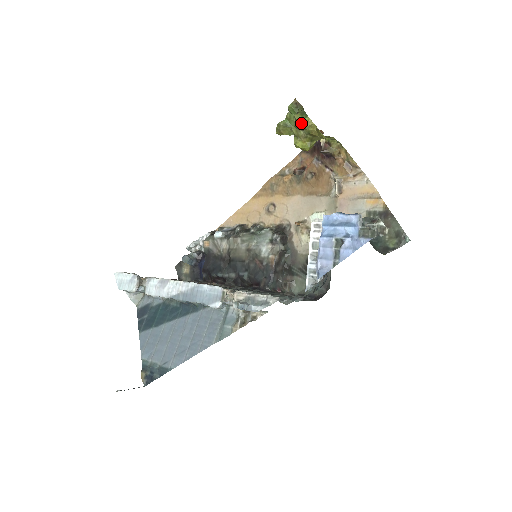
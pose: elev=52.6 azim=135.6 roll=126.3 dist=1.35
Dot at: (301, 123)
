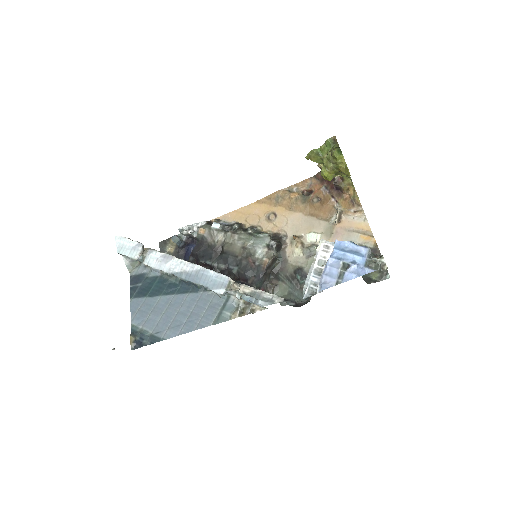
Dot at: (336, 158)
